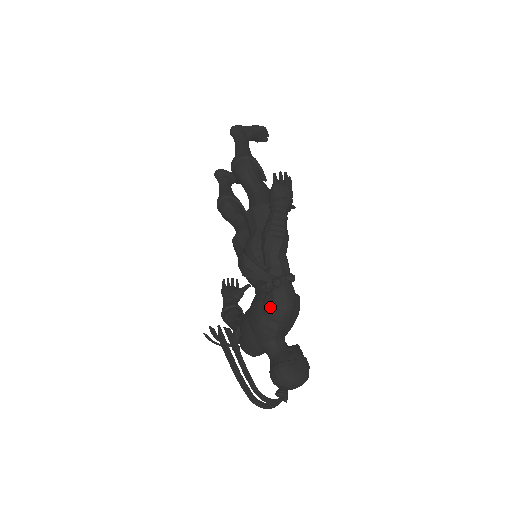
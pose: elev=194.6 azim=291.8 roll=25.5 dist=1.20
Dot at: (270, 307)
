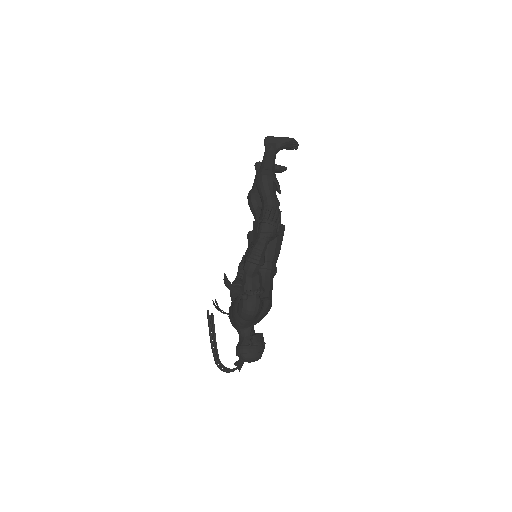
Dot at: (240, 310)
